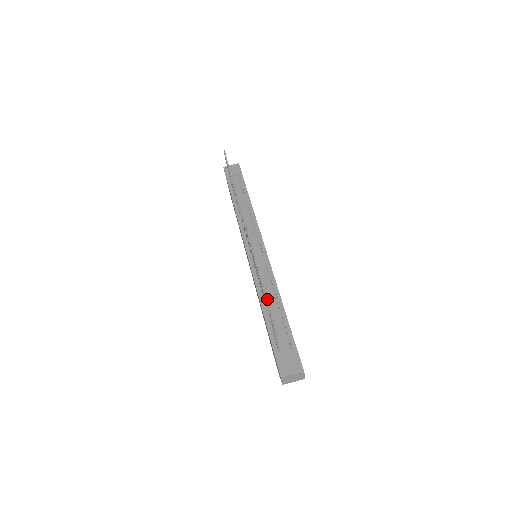
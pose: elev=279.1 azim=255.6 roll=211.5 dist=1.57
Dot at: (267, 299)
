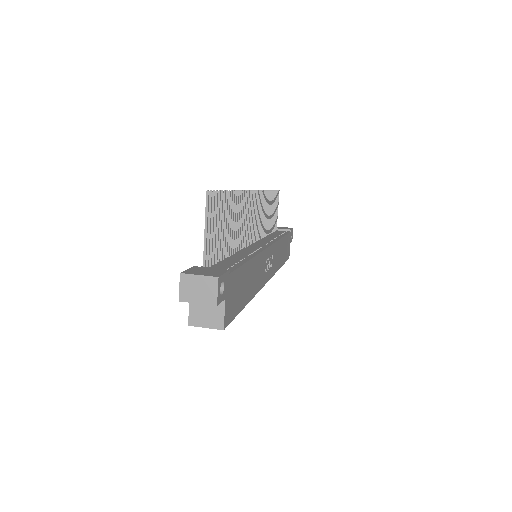
Dot at: (235, 255)
